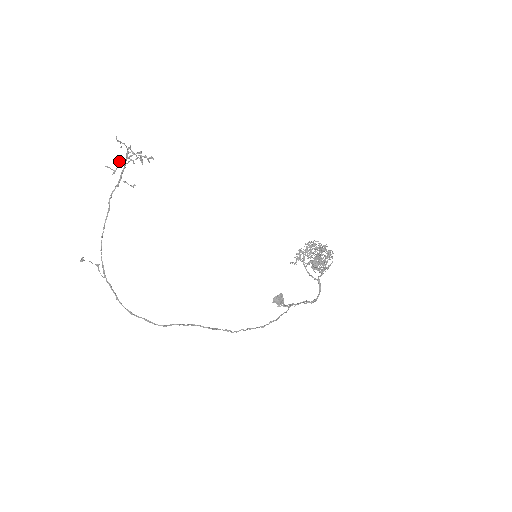
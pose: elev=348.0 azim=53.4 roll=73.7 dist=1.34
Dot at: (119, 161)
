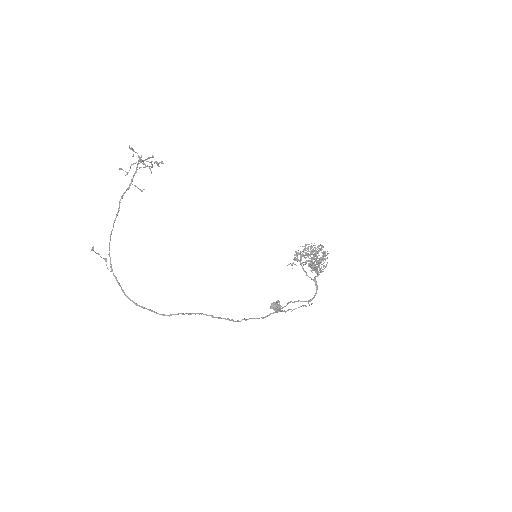
Dot at: (132, 164)
